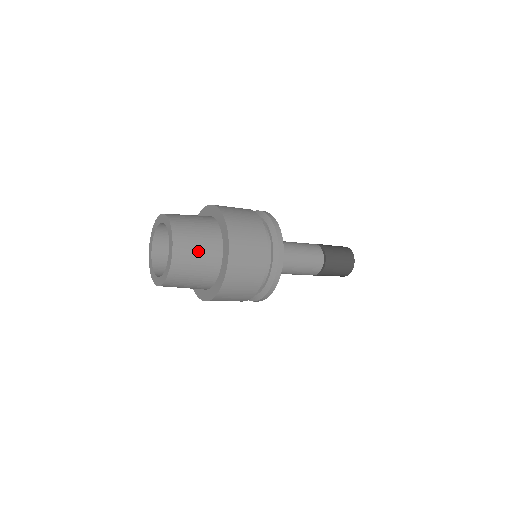
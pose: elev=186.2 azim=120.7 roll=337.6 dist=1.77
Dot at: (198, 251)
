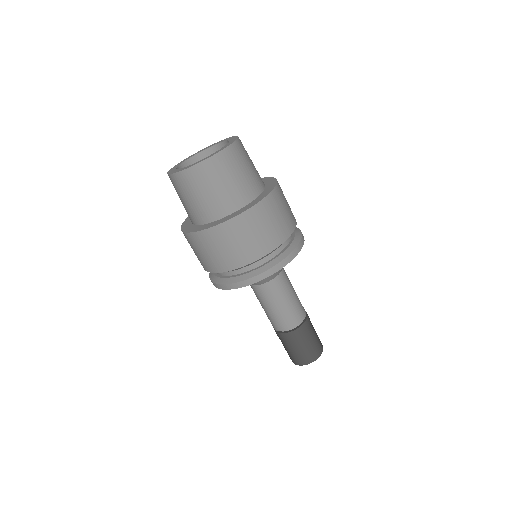
Dot at: occluded
